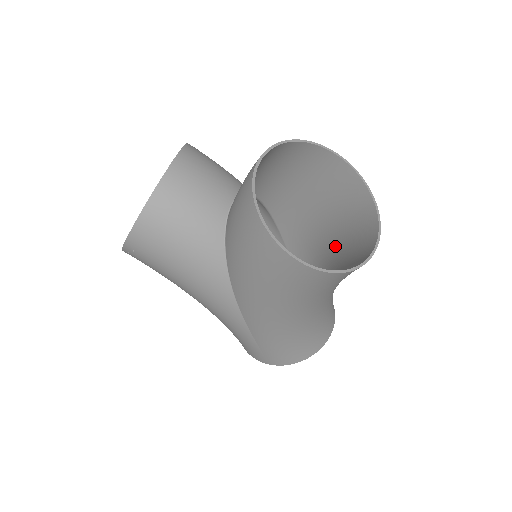
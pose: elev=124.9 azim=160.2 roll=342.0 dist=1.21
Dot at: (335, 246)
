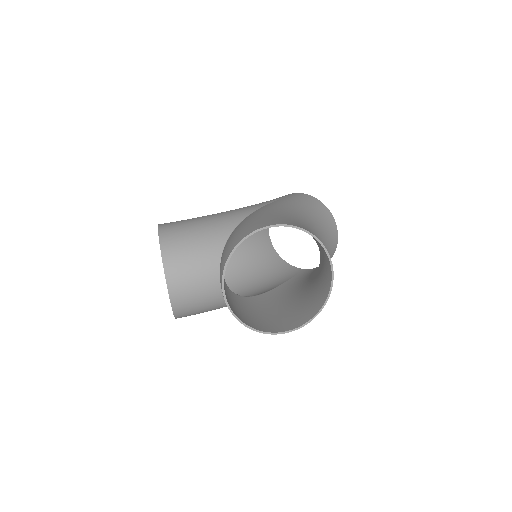
Dot at: occluded
